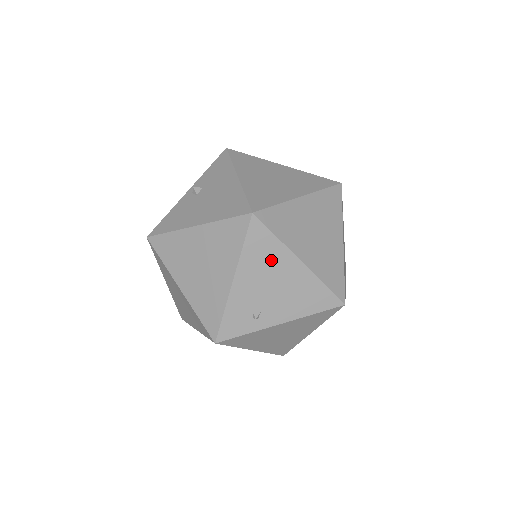
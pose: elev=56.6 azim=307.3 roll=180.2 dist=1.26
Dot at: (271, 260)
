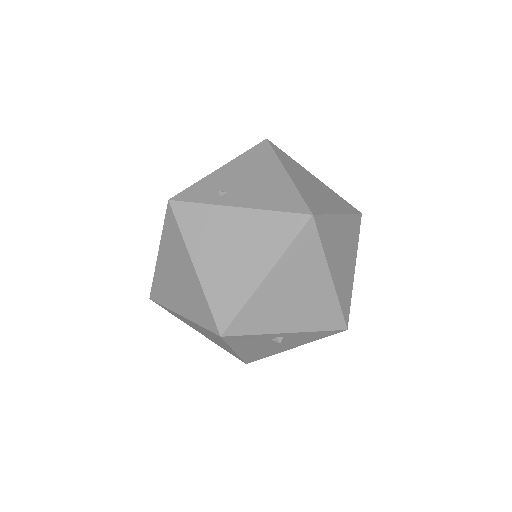
Dot at: (262, 165)
